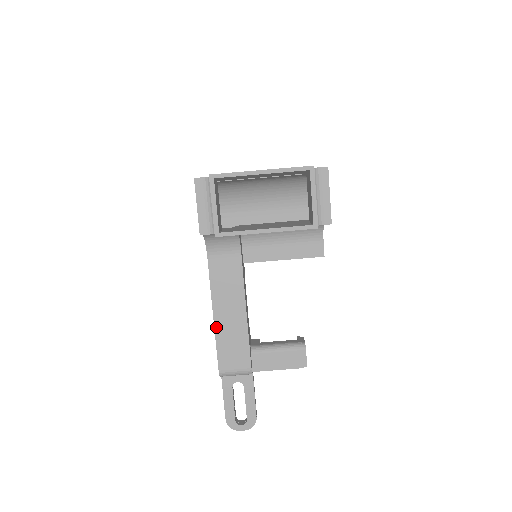
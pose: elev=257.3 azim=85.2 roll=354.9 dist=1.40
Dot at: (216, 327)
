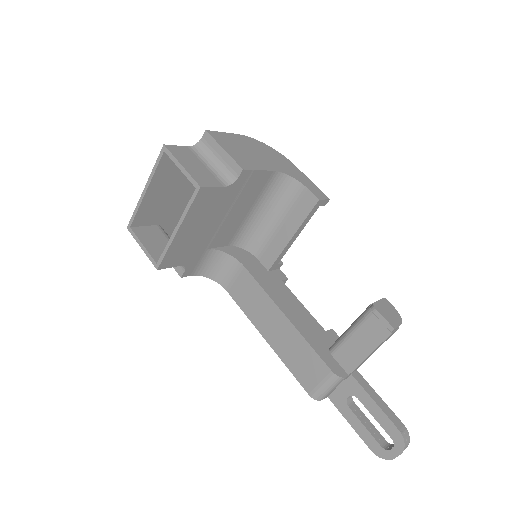
Dot at: (275, 350)
